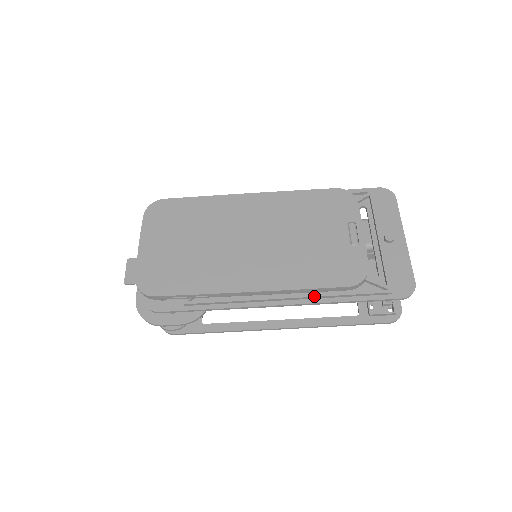
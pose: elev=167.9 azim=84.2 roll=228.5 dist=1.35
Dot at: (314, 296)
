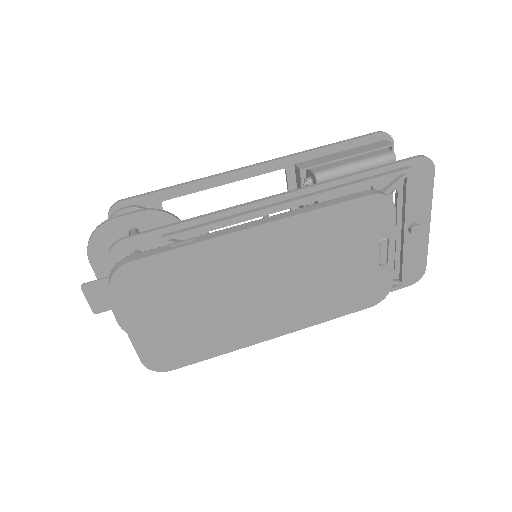
Dot at: occluded
